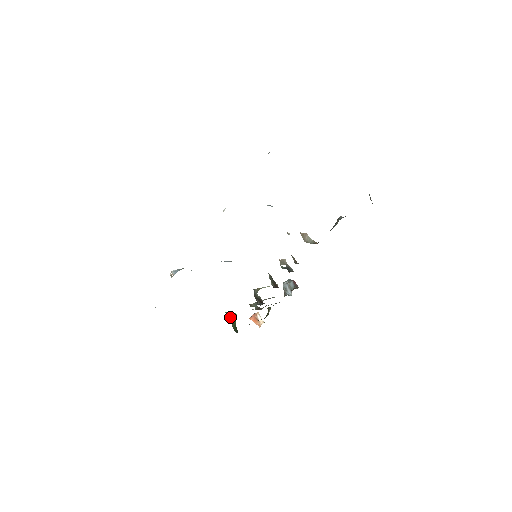
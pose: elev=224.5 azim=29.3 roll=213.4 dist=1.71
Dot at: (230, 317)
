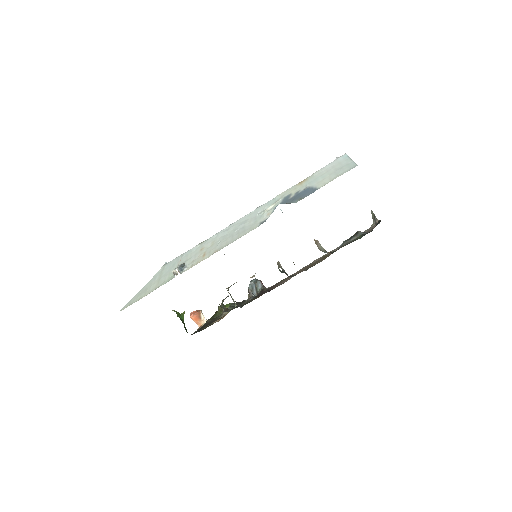
Dot at: (179, 316)
